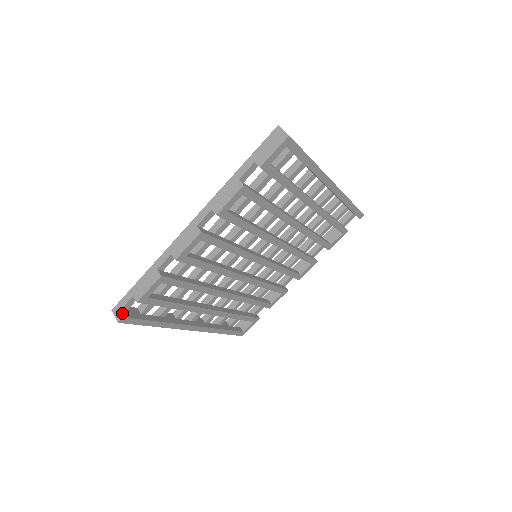
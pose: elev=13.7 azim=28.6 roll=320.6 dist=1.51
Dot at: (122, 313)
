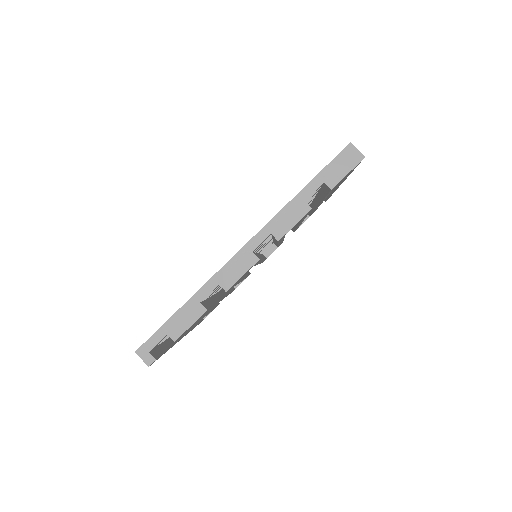
Dot at: (152, 355)
